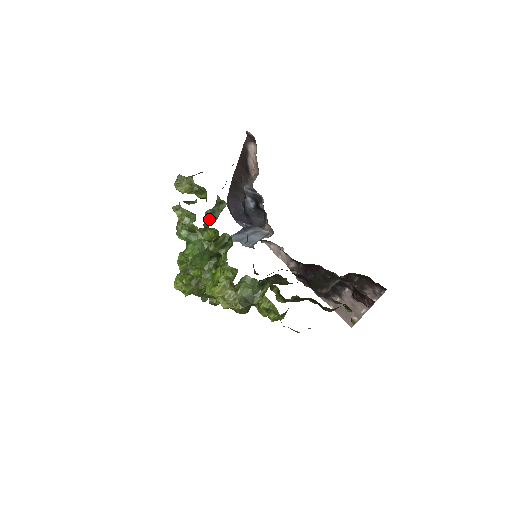
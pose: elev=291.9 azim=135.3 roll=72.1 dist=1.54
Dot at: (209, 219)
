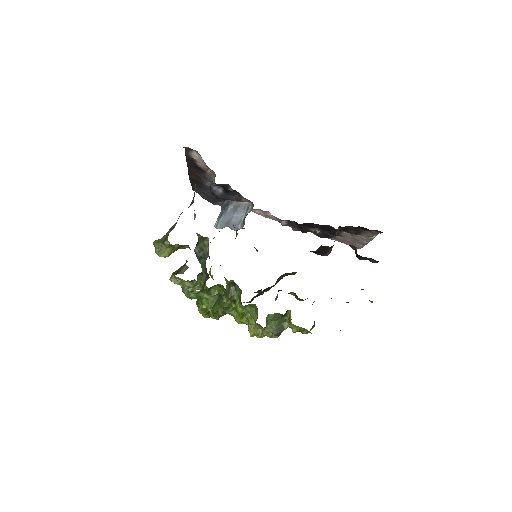
Dot at: (201, 257)
